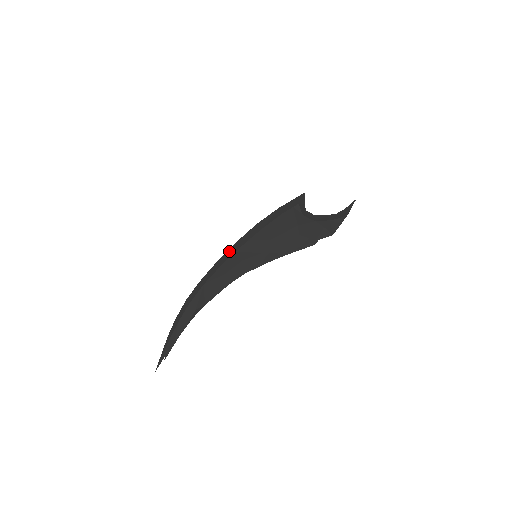
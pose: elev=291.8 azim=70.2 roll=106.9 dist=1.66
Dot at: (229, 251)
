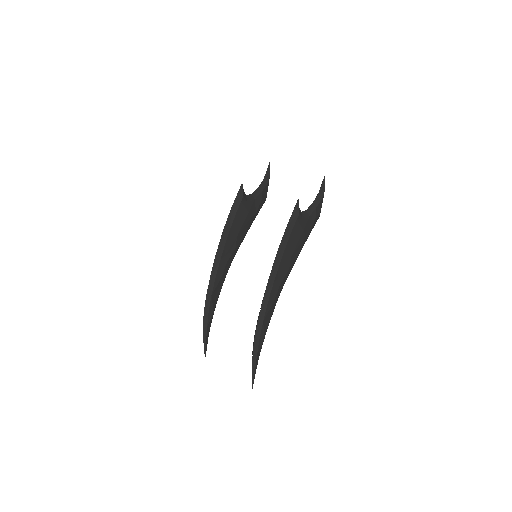
Dot at: (268, 286)
